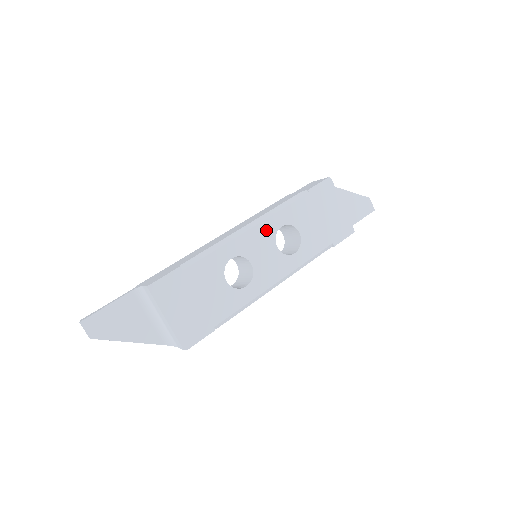
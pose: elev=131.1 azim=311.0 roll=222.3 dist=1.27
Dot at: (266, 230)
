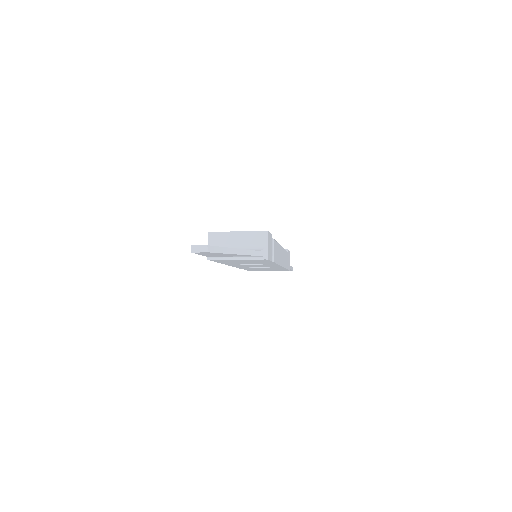
Dot at: occluded
